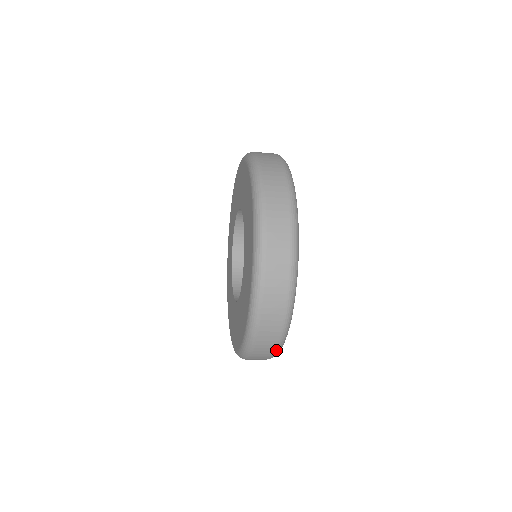
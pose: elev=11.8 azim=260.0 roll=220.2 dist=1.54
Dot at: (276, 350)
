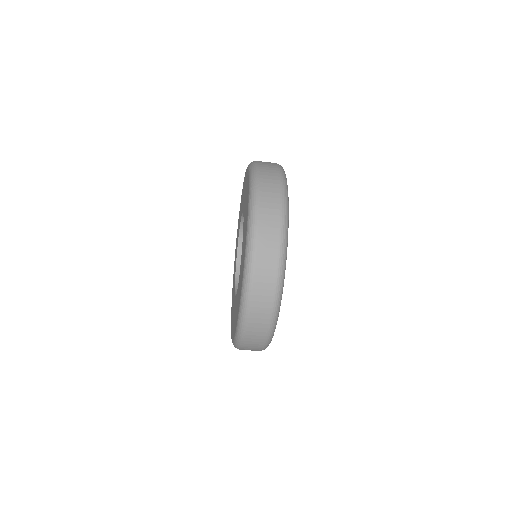
Dot at: (263, 348)
